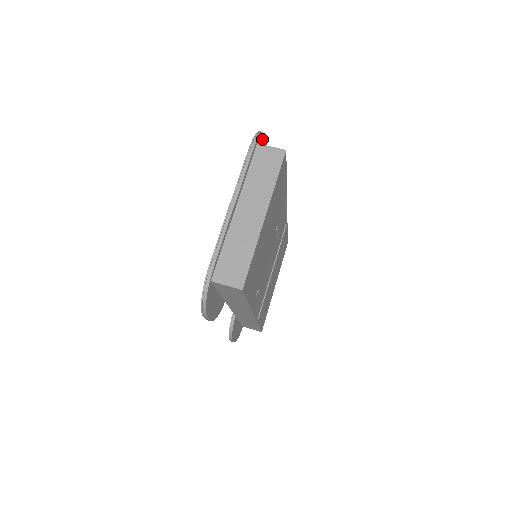
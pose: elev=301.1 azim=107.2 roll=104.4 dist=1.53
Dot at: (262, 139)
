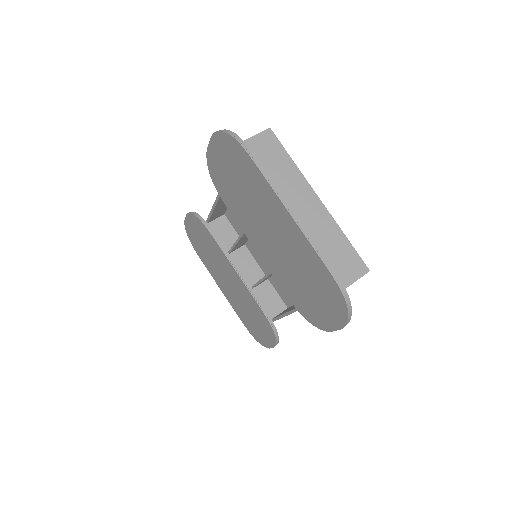
Dot at: occluded
